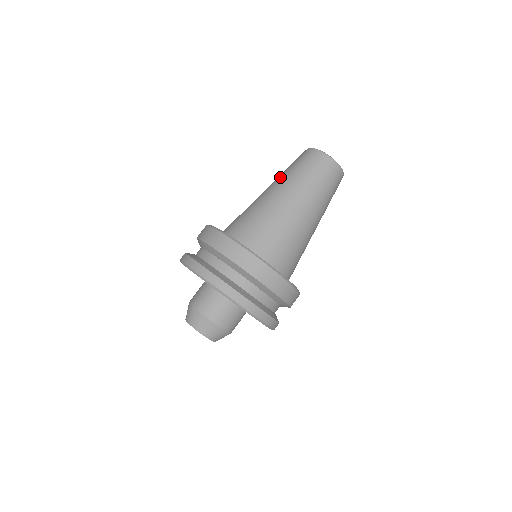
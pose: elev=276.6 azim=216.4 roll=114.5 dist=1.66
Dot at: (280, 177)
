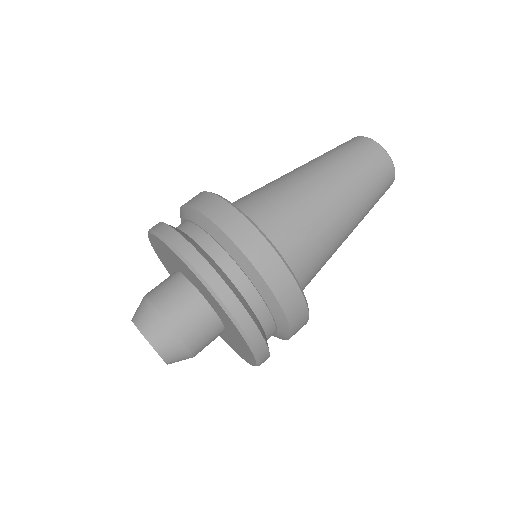
Dot at: (309, 161)
